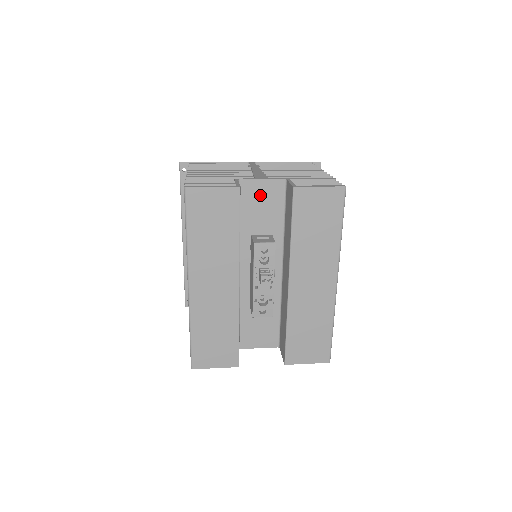
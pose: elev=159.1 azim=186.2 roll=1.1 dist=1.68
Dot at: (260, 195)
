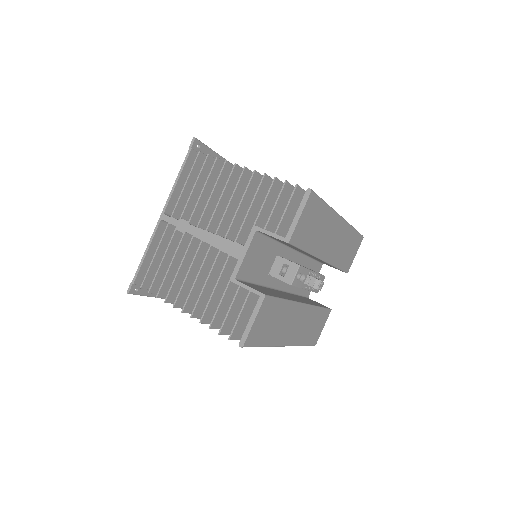
Dot at: (252, 260)
